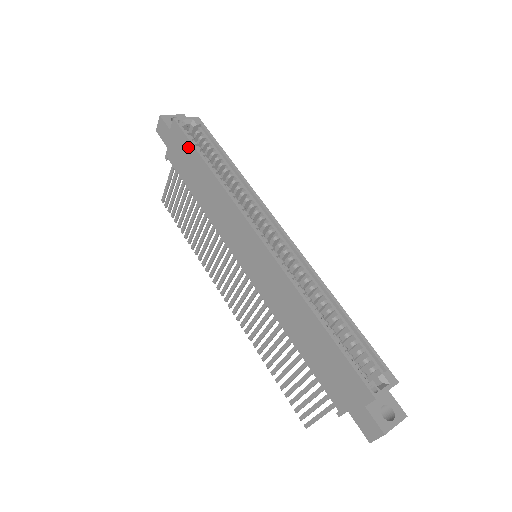
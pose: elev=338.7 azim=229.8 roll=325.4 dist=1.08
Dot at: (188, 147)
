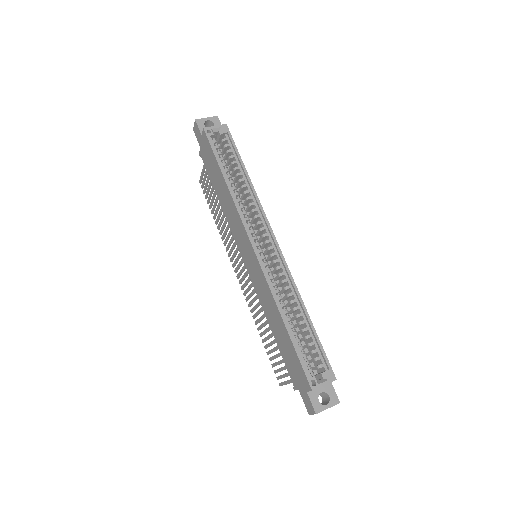
Dot at: (212, 156)
